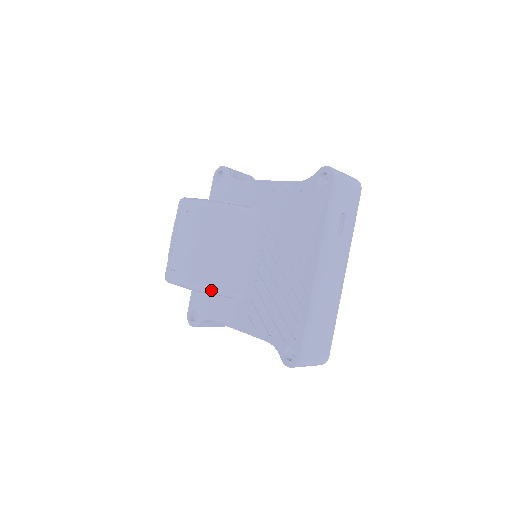
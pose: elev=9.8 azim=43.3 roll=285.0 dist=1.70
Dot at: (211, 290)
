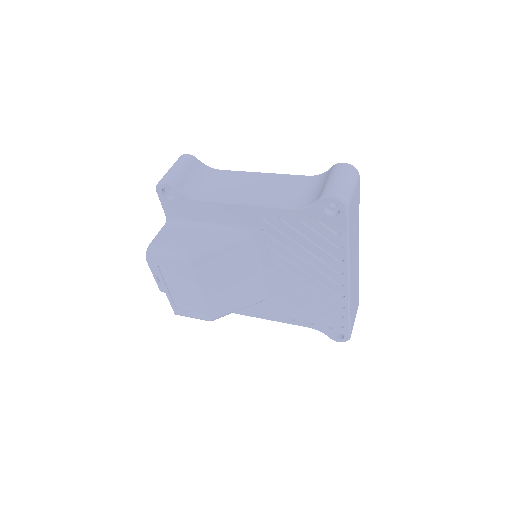
Dot at: occluded
